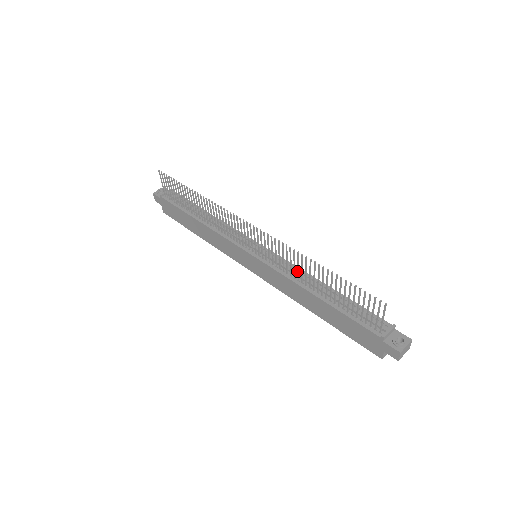
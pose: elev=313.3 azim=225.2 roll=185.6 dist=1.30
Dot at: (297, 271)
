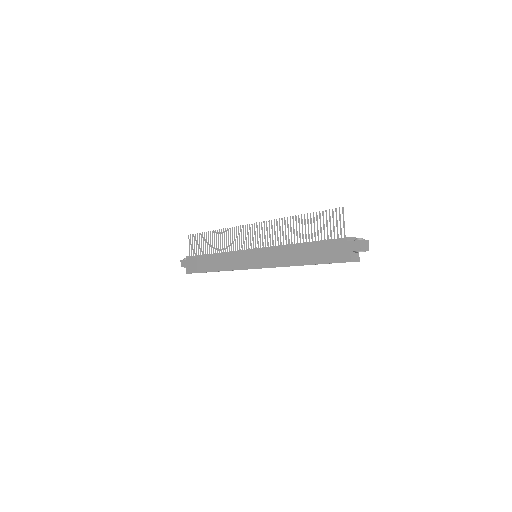
Dot at: (285, 236)
